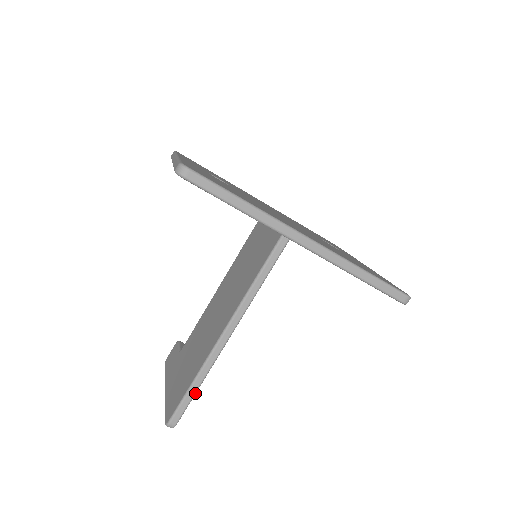
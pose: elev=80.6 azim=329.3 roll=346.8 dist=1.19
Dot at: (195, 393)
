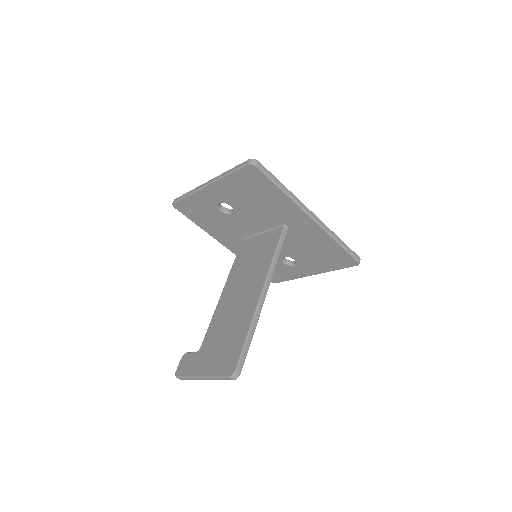
Dot at: (250, 343)
